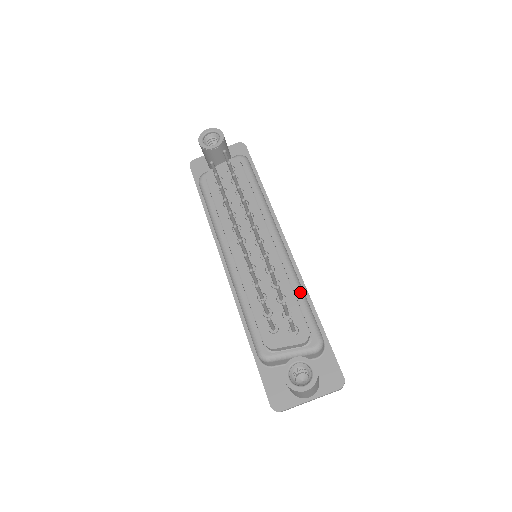
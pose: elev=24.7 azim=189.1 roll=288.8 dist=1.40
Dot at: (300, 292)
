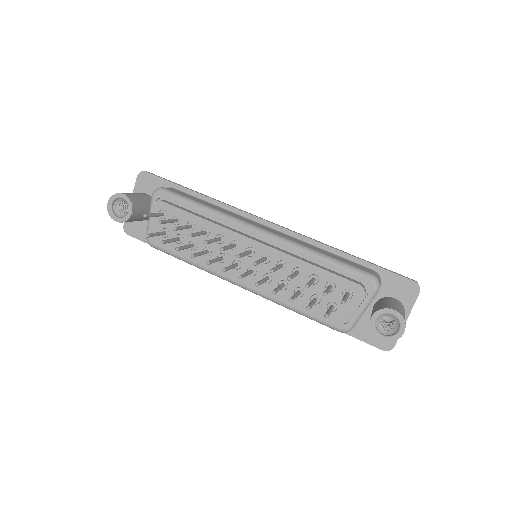
Dot at: (320, 258)
